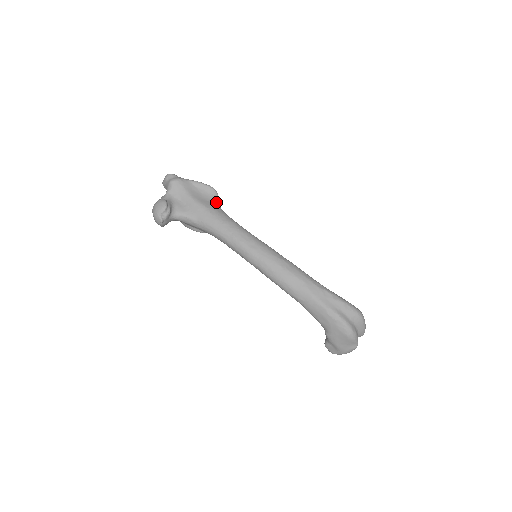
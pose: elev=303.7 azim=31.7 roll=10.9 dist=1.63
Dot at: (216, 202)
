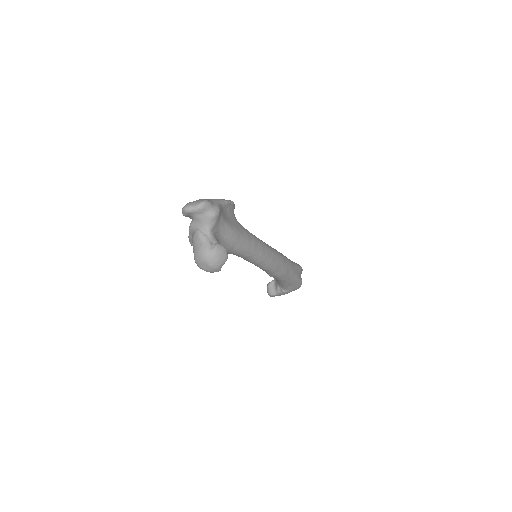
Dot at: (235, 217)
